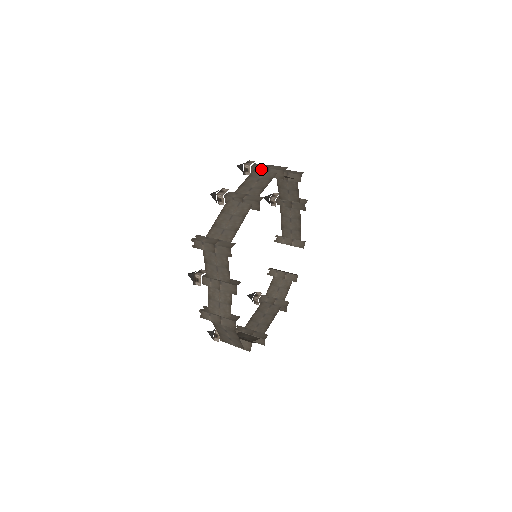
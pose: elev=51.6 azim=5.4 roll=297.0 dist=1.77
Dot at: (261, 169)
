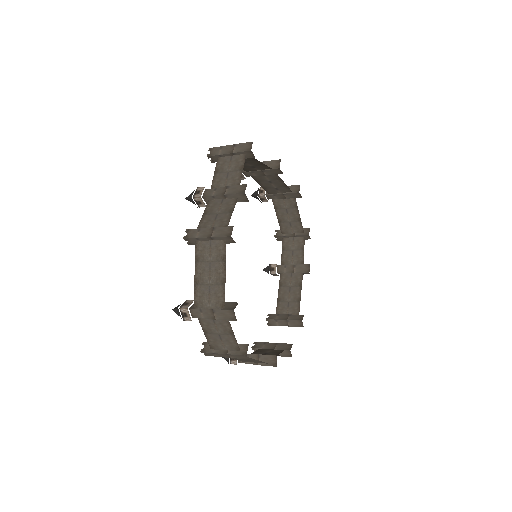
Dot at: occluded
